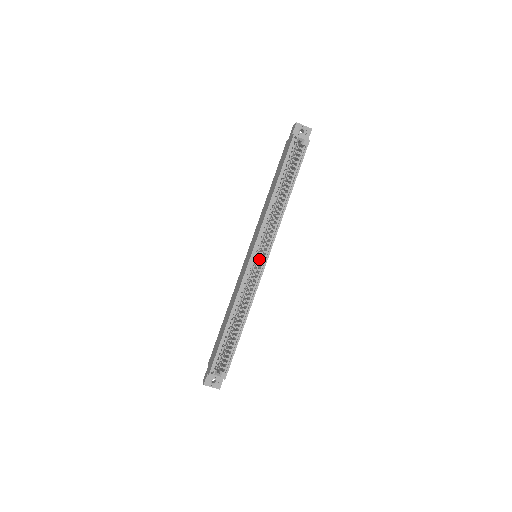
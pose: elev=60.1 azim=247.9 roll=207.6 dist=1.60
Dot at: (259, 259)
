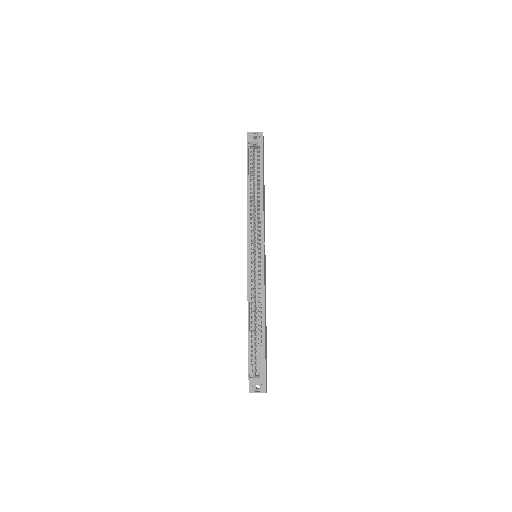
Dot at: occluded
